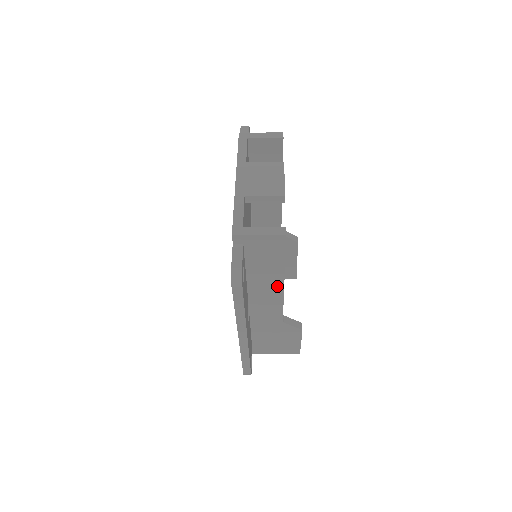
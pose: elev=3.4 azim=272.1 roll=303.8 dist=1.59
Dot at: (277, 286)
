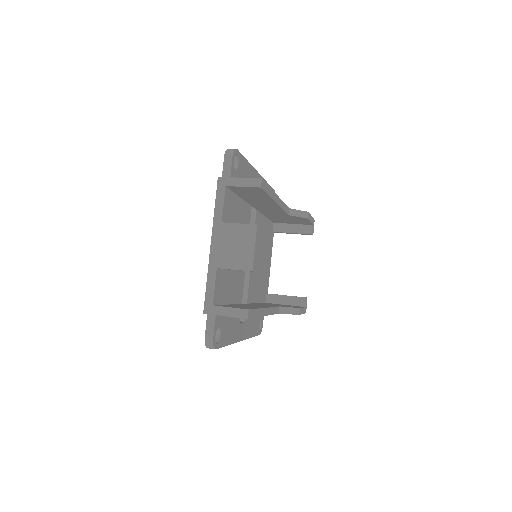
Dot at: occluded
